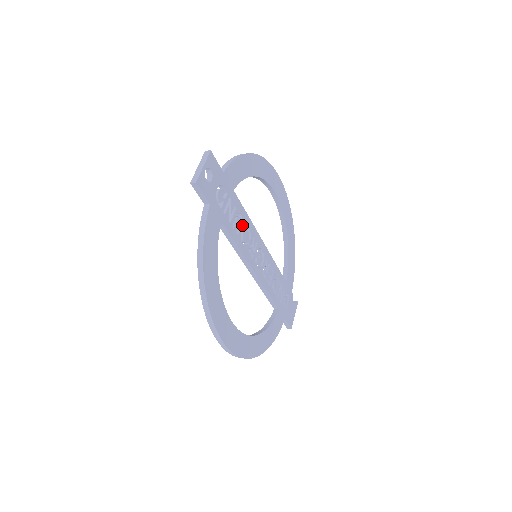
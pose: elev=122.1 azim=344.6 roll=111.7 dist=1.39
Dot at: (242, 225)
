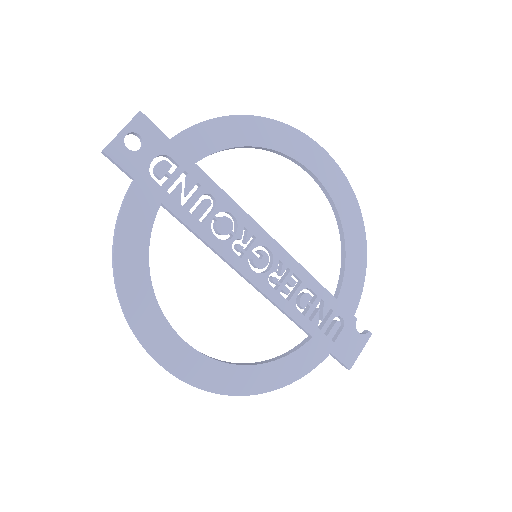
Dot at: (216, 211)
